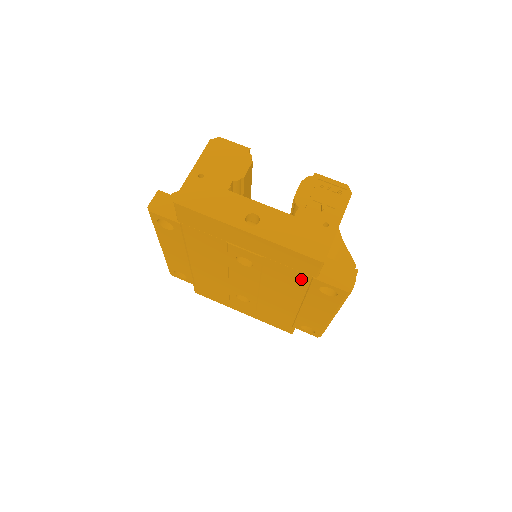
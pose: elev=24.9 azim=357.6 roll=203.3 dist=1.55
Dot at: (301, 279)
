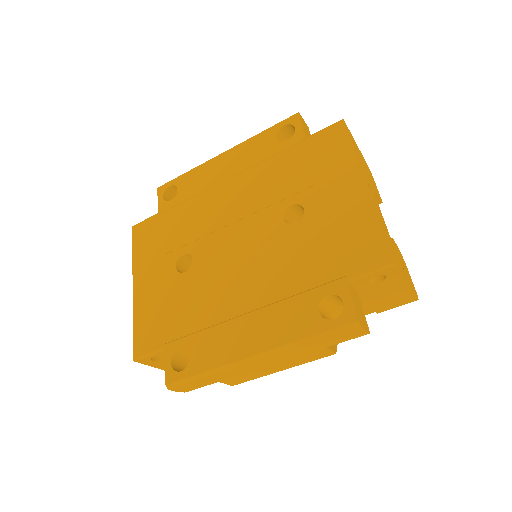
Dot at: (323, 272)
